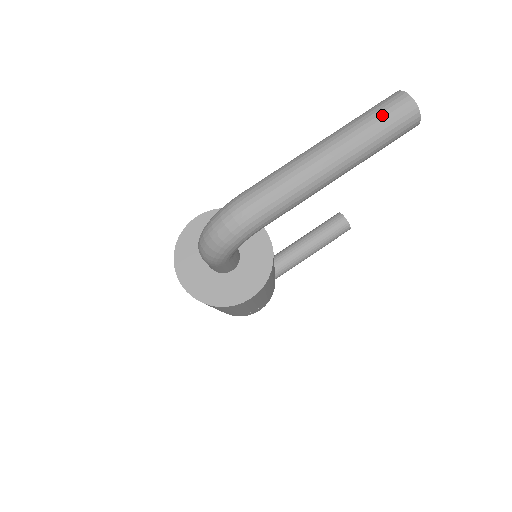
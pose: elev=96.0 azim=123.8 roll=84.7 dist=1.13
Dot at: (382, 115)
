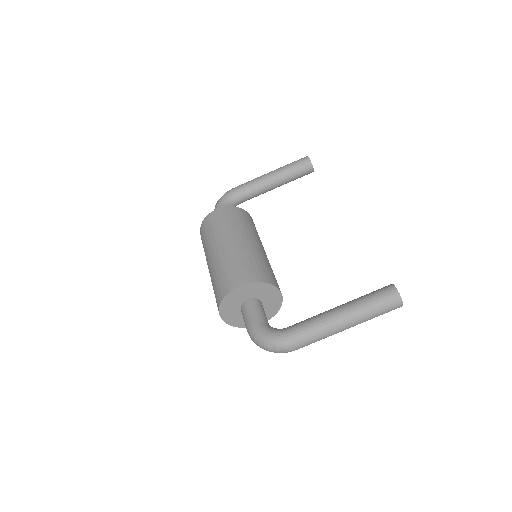
Dot at: (383, 311)
